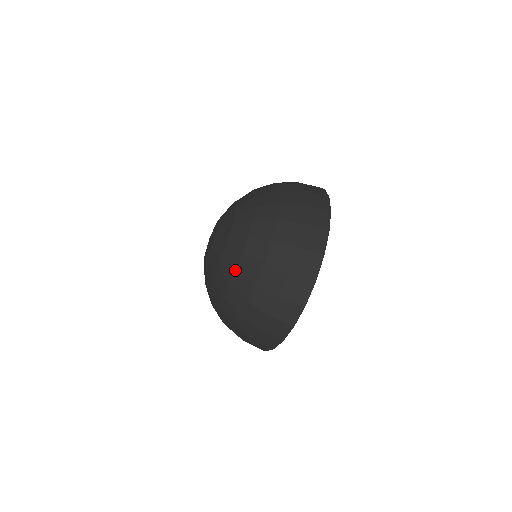
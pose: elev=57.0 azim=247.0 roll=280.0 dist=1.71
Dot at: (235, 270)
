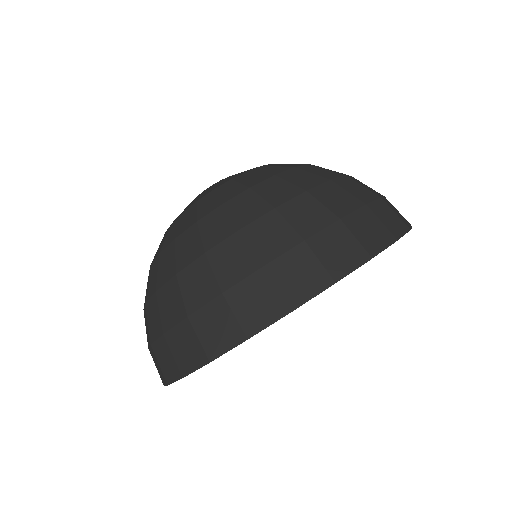
Dot at: occluded
